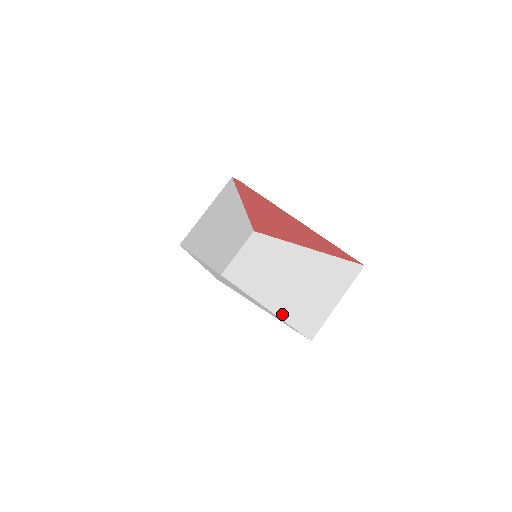
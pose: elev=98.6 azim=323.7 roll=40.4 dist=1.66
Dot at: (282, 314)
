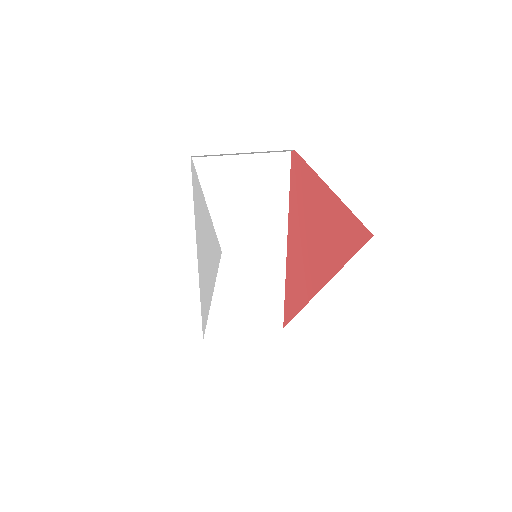
Dot at: occluded
